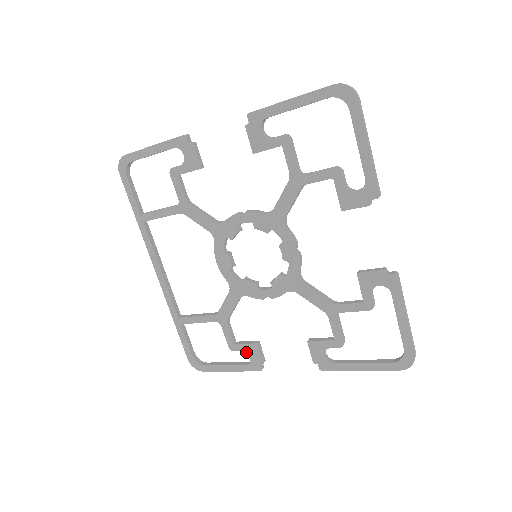
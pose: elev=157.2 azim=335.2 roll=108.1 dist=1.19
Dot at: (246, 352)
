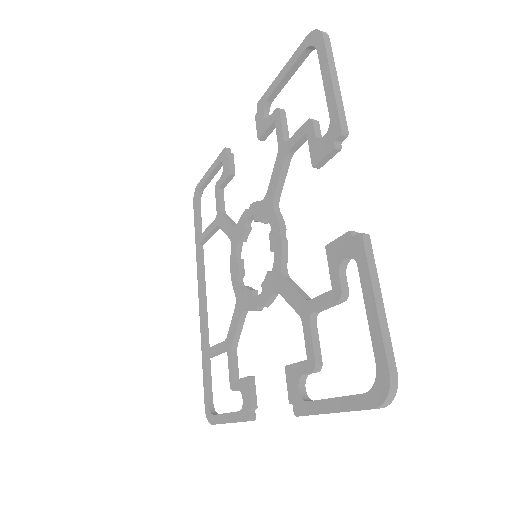
Dot at: (240, 391)
